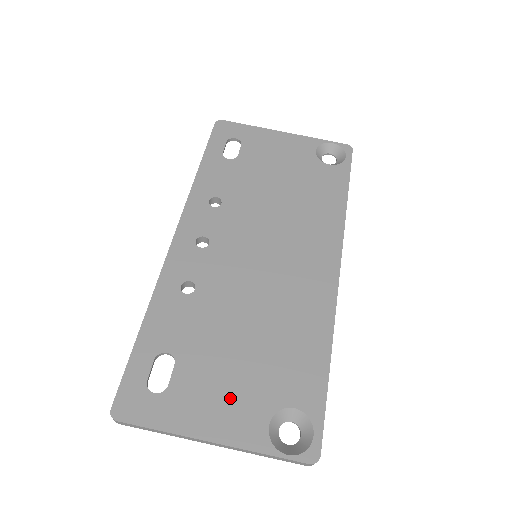
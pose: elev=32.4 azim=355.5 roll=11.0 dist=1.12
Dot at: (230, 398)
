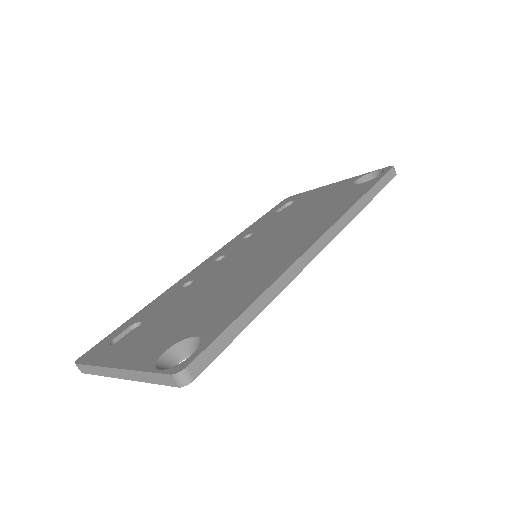
Dot at: (154, 339)
